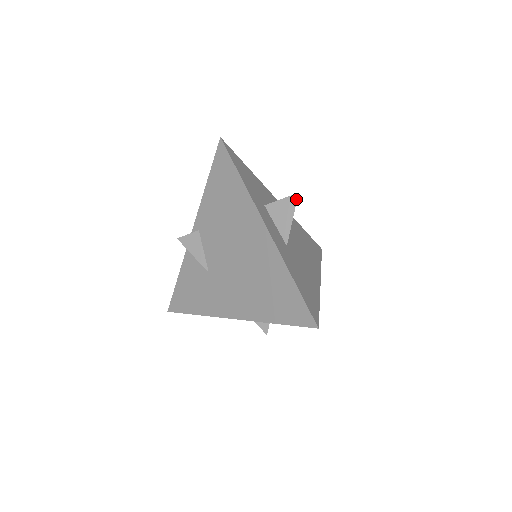
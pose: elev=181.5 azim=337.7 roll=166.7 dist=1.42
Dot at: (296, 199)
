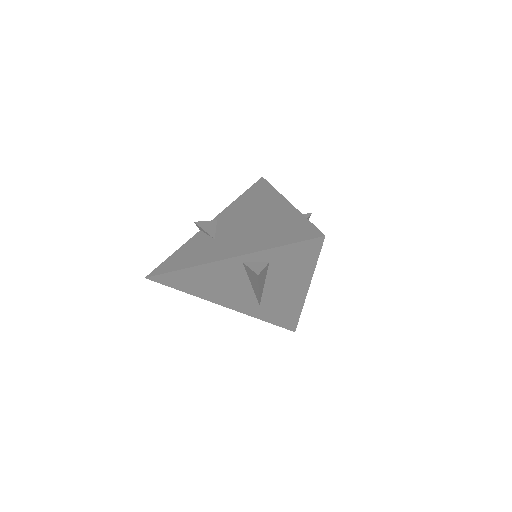
Dot at: (309, 215)
